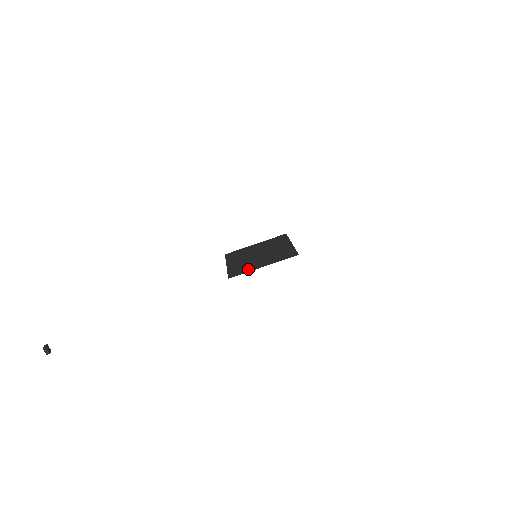
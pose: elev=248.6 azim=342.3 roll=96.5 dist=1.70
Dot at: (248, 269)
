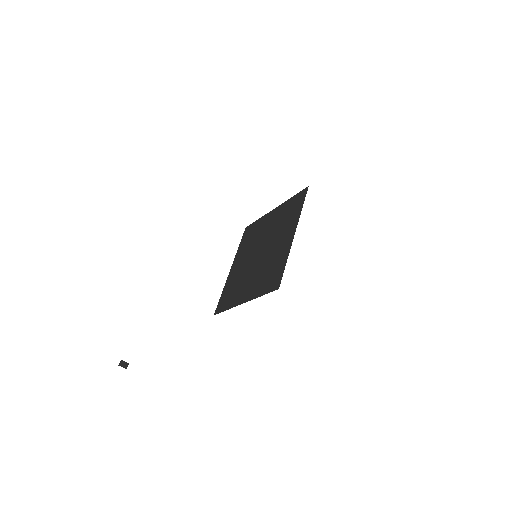
Dot at: (232, 300)
